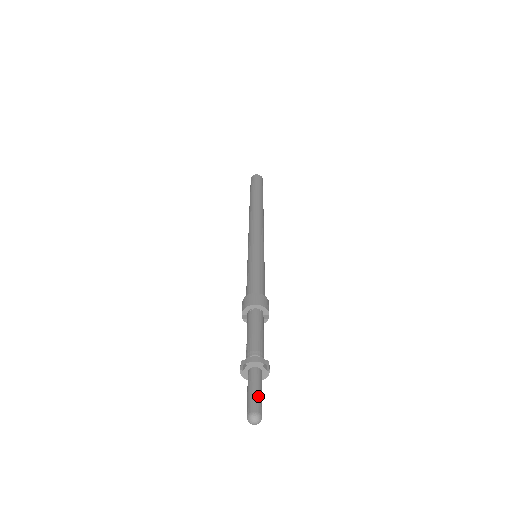
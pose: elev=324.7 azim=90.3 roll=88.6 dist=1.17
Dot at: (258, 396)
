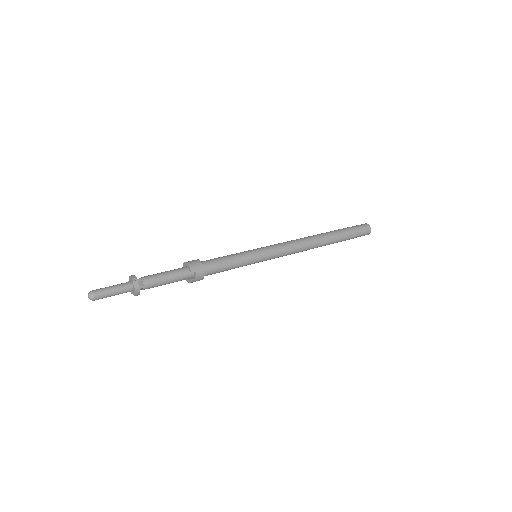
Dot at: (107, 289)
